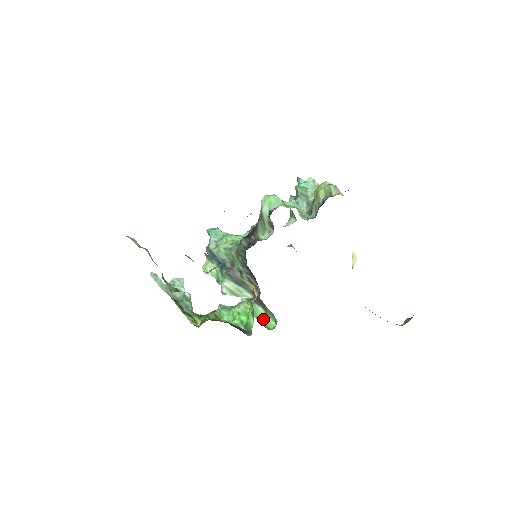
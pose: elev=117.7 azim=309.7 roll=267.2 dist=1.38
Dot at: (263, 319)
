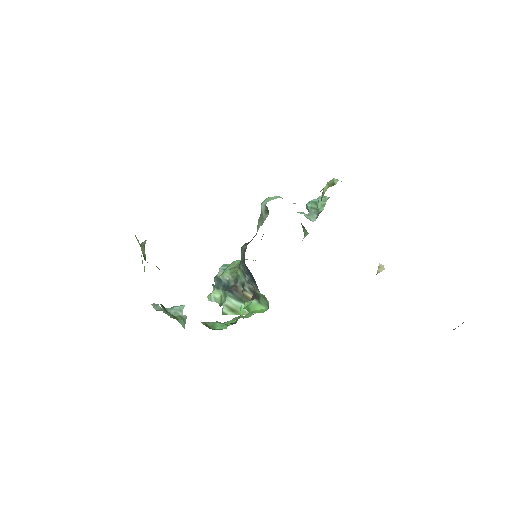
Dot at: (255, 310)
